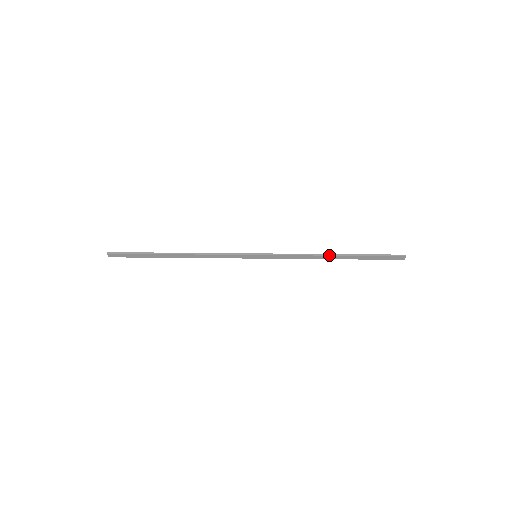
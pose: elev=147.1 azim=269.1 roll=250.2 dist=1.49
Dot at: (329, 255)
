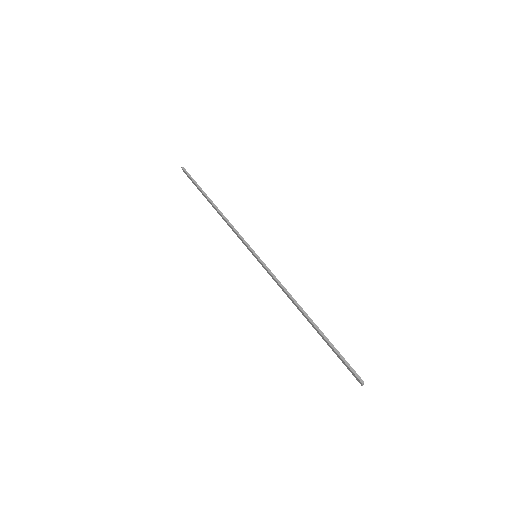
Dot at: (302, 310)
